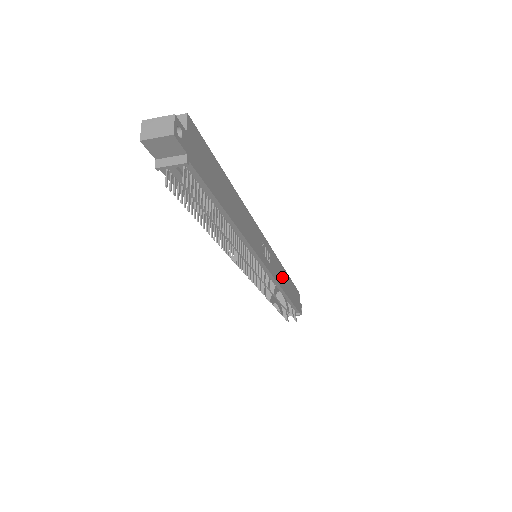
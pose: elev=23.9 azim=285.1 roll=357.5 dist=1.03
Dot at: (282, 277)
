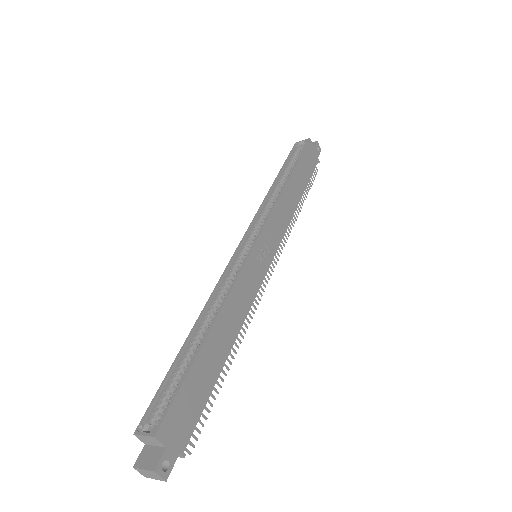
Dot at: (287, 204)
